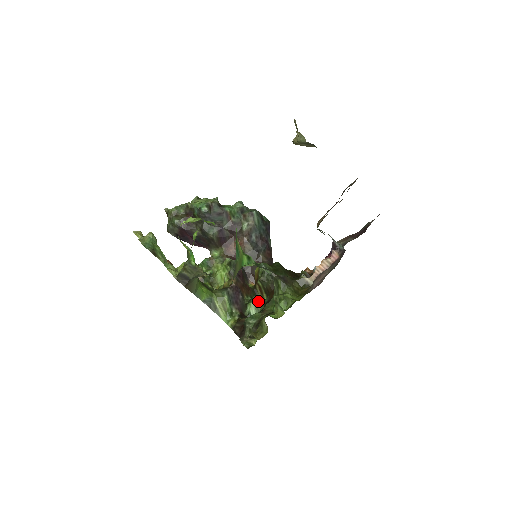
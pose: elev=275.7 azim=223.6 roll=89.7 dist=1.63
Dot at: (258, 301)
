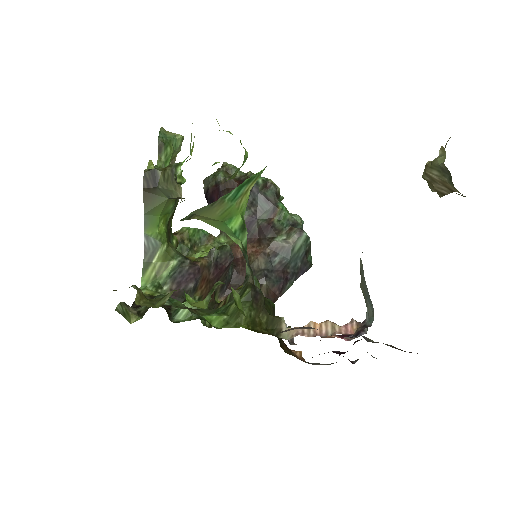
Dot at: occluded
